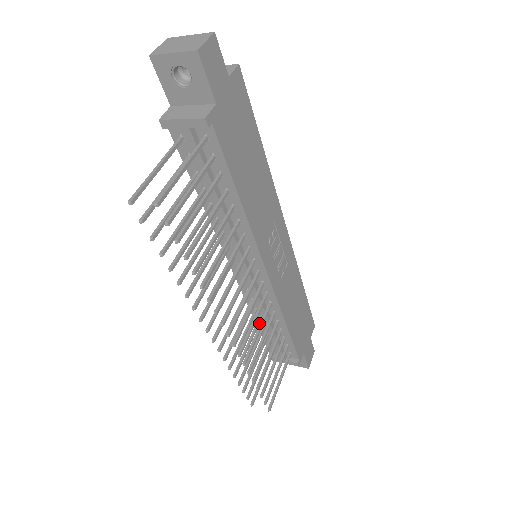
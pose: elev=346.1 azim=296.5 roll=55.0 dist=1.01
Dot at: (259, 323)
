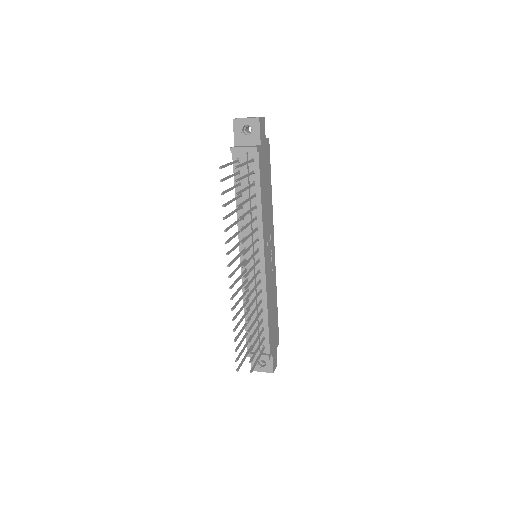
Dot at: (248, 311)
